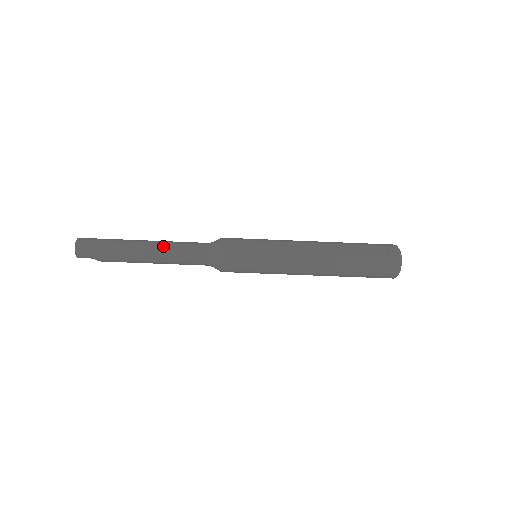
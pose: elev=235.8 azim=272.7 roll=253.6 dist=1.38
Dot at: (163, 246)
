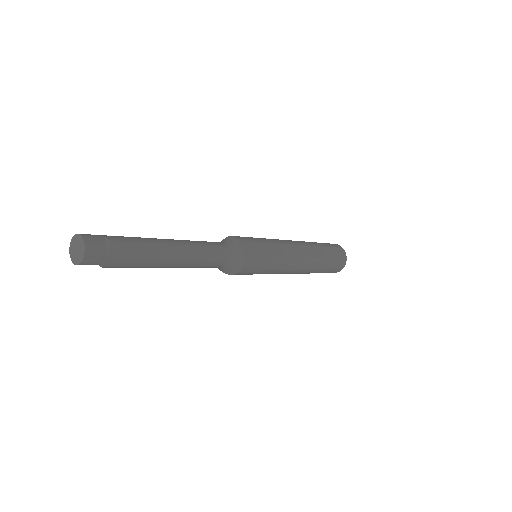
Dot at: (190, 250)
